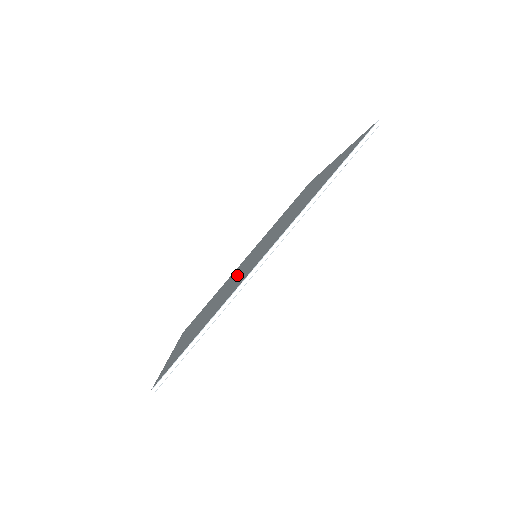
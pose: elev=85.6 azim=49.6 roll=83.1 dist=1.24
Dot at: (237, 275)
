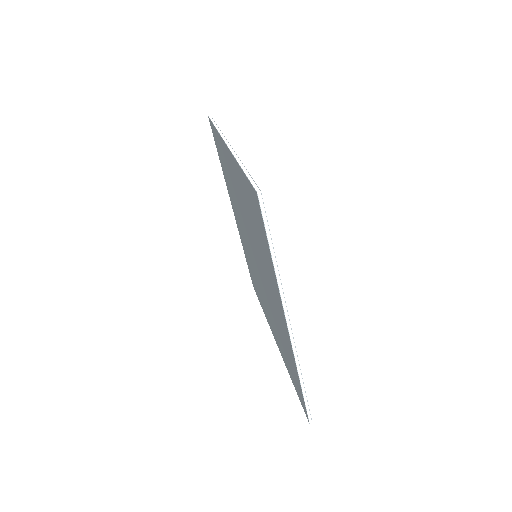
Dot at: (261, 281)
